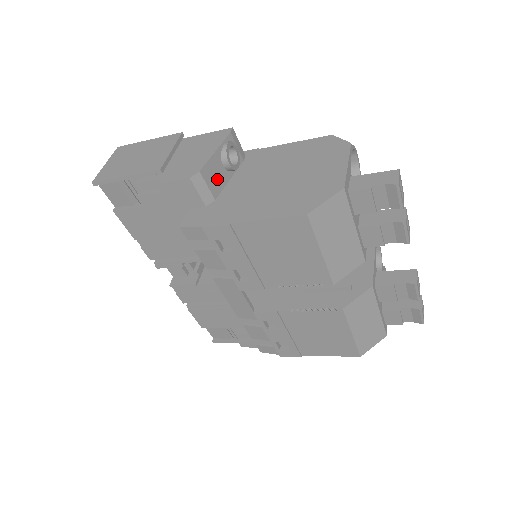
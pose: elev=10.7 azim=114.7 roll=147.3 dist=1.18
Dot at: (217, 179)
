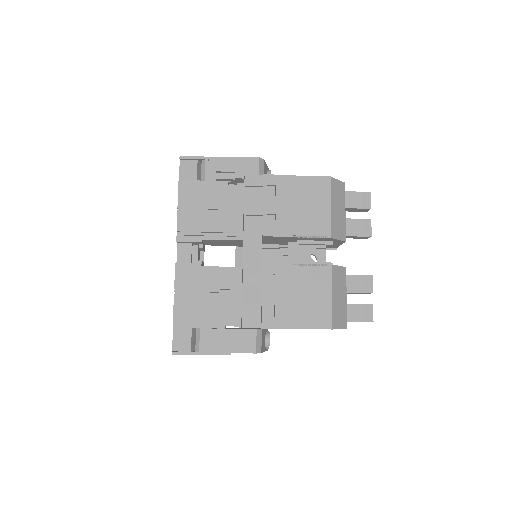
Dot at: occluded
